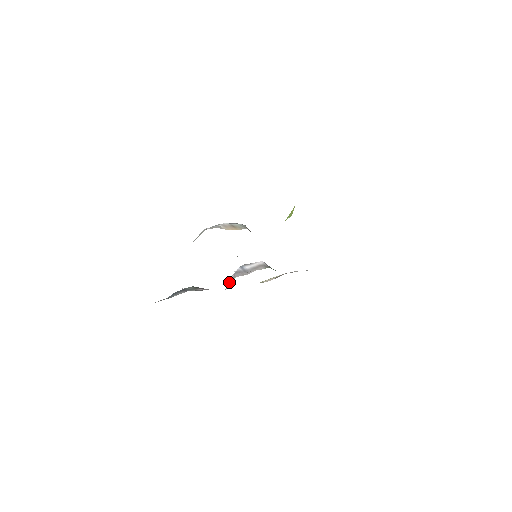
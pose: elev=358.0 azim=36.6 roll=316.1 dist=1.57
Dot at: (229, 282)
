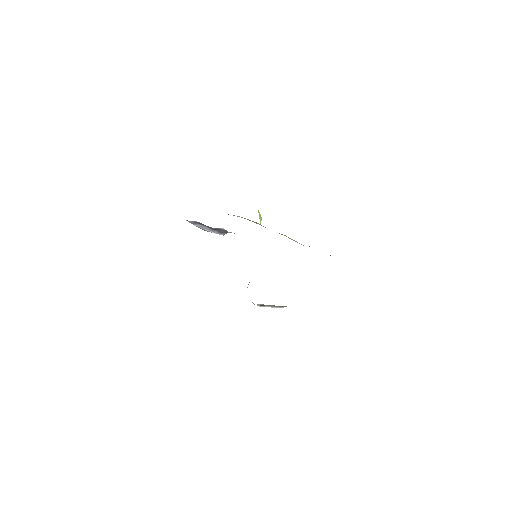
Dot at: (247, 287)
